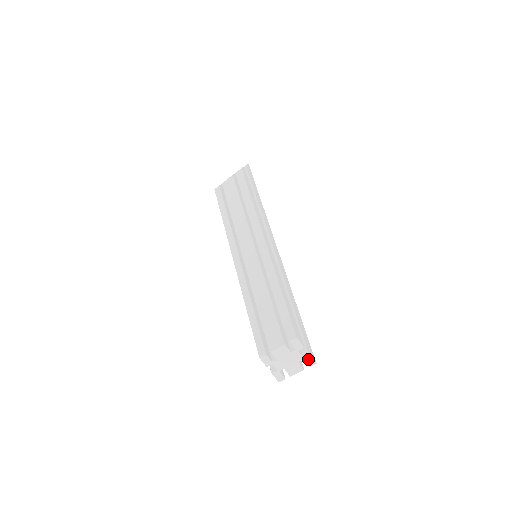
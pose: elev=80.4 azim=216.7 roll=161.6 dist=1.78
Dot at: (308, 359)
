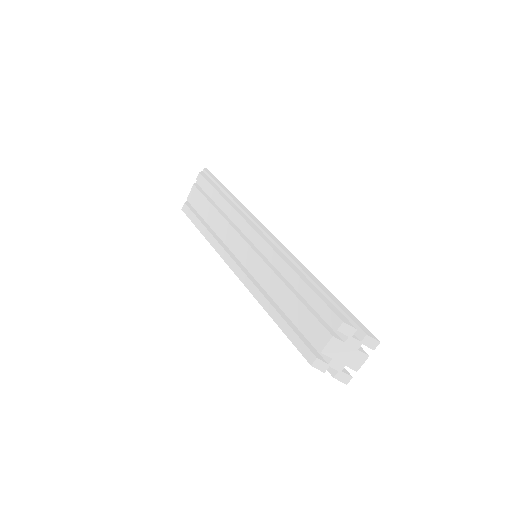
Dot at: (368, 341)
